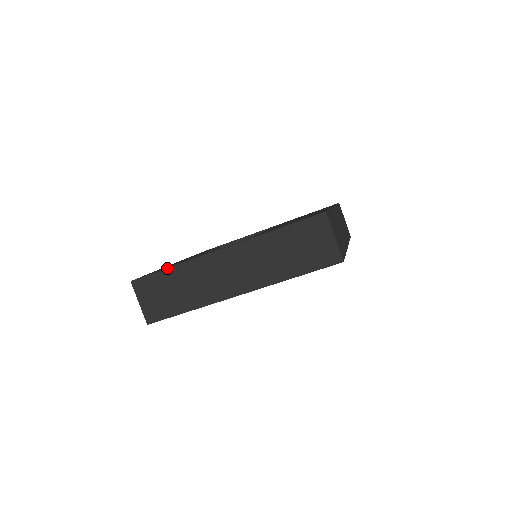
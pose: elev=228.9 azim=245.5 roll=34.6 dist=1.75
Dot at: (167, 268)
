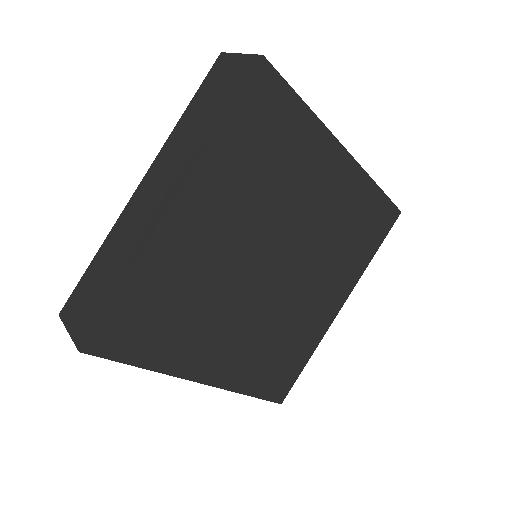
Dot at: (92, 260)
